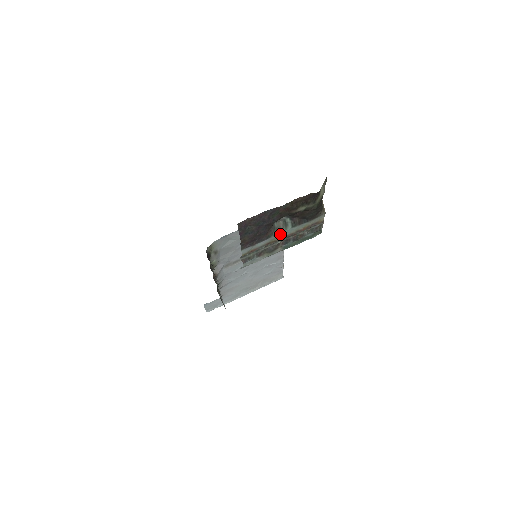
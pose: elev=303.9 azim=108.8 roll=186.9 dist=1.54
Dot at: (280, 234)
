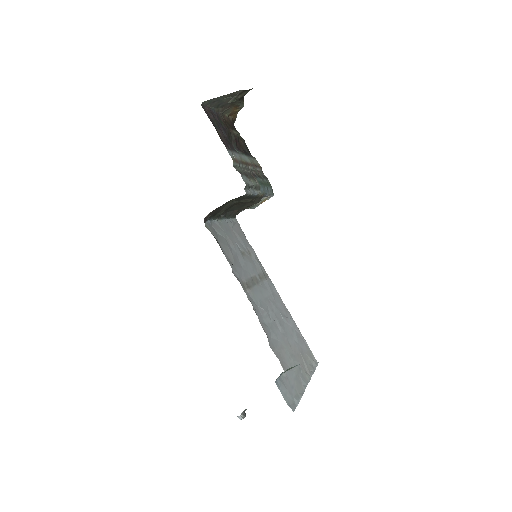
Dot at: (242, 157)
